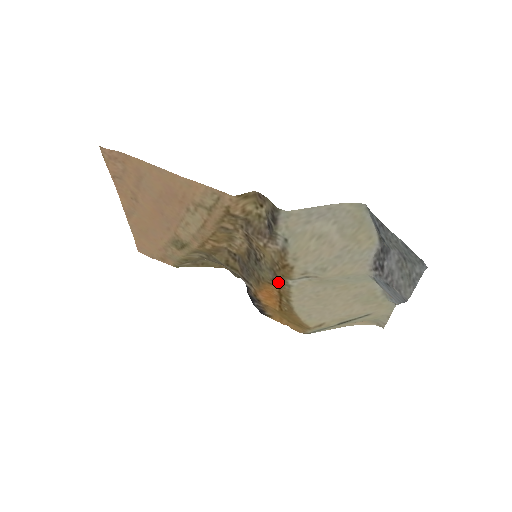
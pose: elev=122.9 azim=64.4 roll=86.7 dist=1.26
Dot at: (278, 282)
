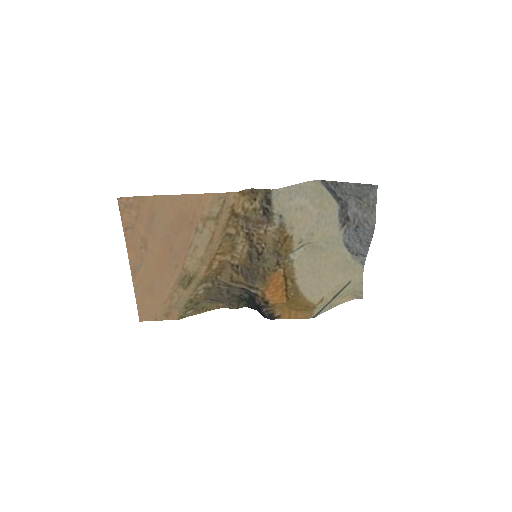
Dot at: (282, 262)
